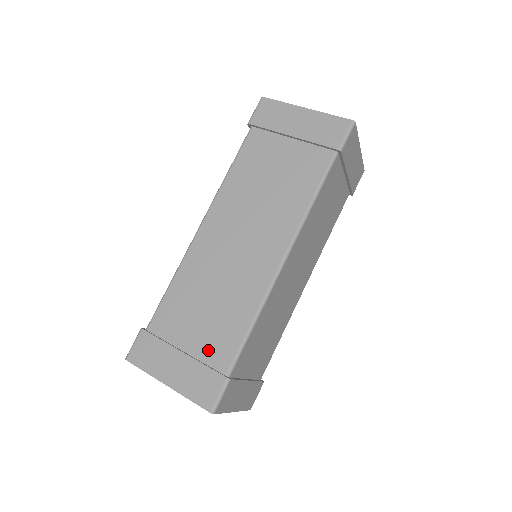
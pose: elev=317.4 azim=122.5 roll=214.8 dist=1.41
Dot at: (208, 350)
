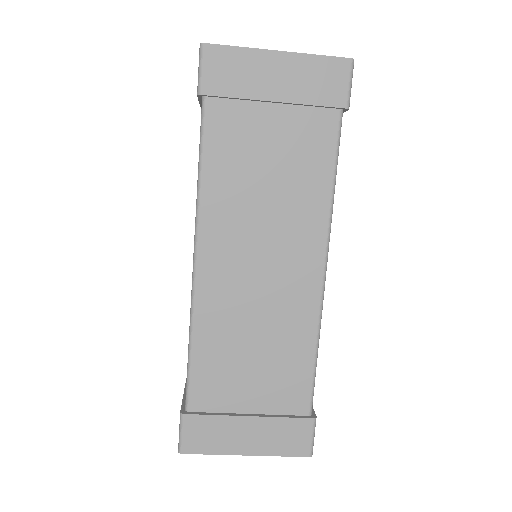
Dot at: occluded
